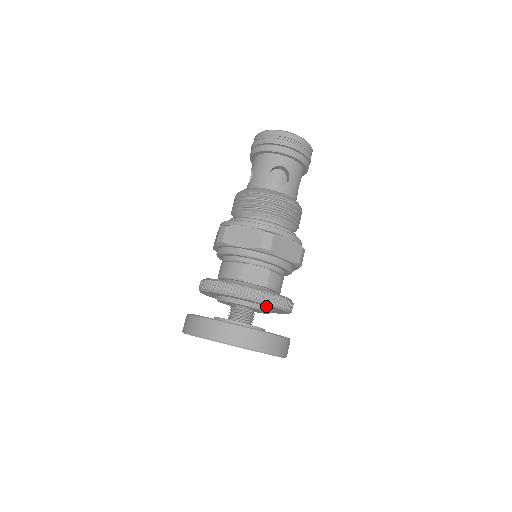
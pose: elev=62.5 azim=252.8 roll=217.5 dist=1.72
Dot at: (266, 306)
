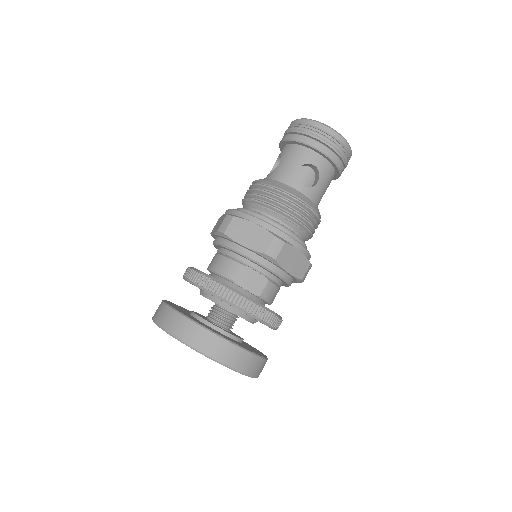
Dot at: occluded
